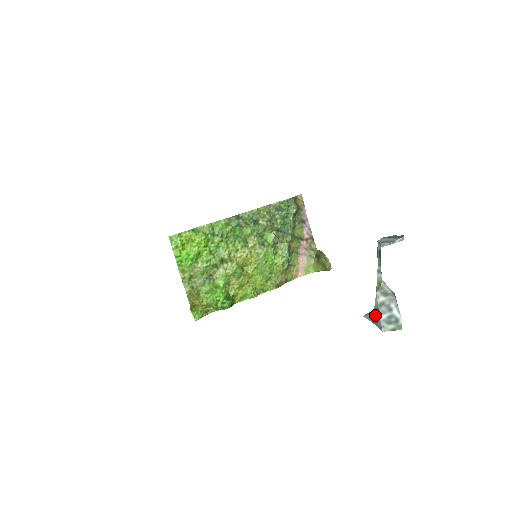
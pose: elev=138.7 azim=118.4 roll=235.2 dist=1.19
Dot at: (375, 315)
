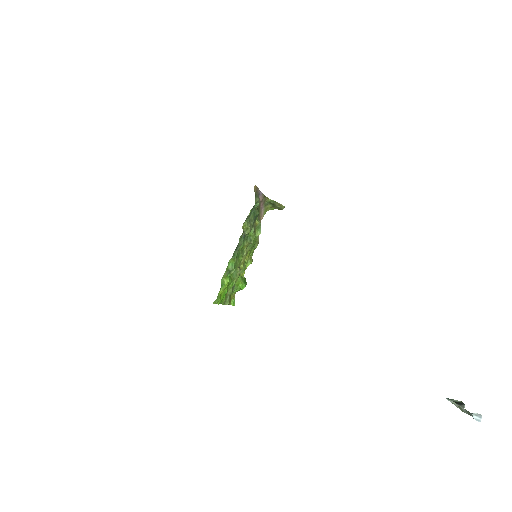
Dot at: (457, 407)
